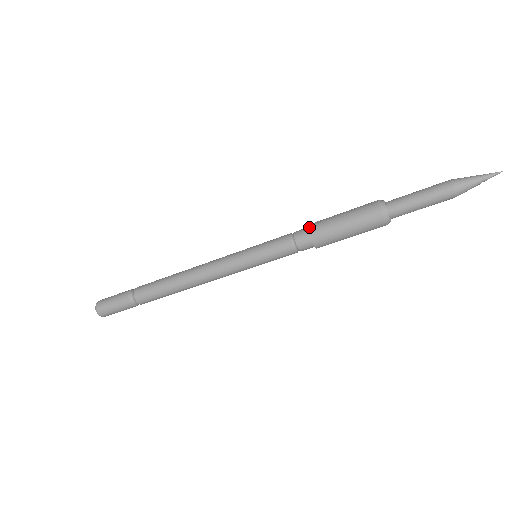
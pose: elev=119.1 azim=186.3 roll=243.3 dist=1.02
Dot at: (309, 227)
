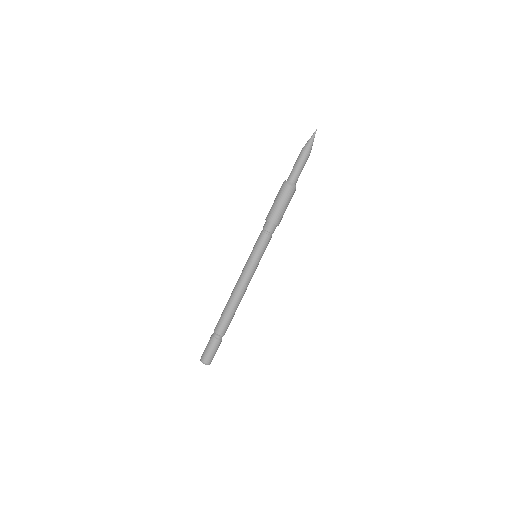
Dot at: occluded
